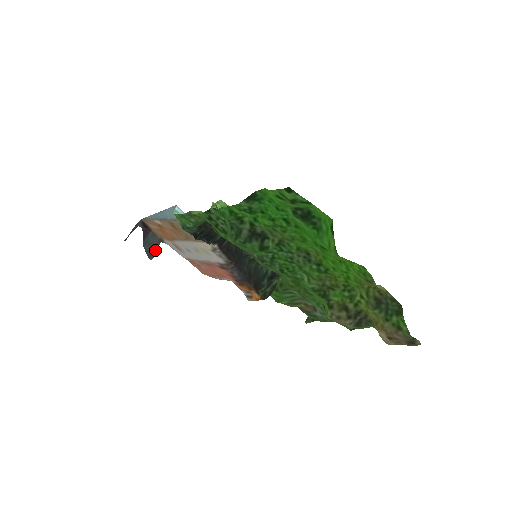
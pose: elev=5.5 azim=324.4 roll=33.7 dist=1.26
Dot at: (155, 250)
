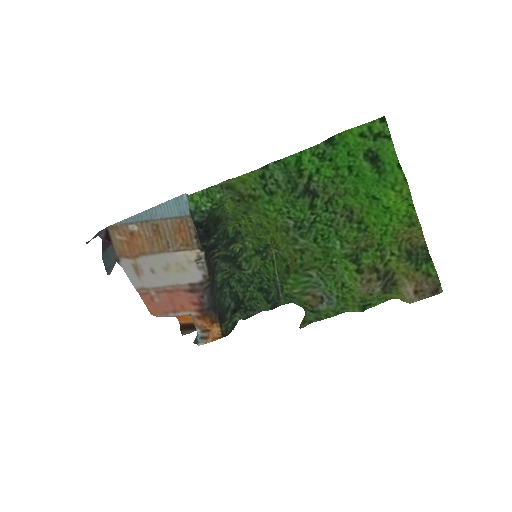
Dot at: (112, 267)
